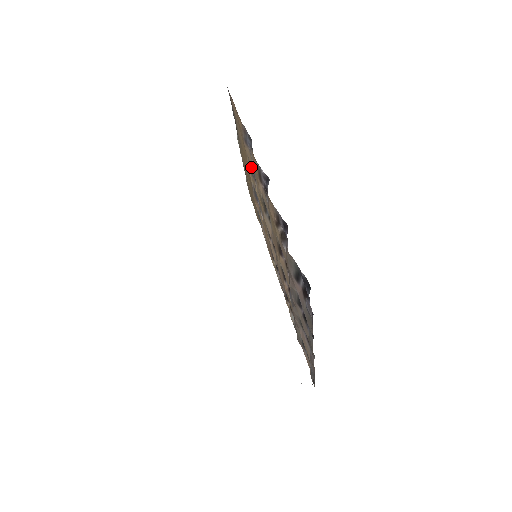
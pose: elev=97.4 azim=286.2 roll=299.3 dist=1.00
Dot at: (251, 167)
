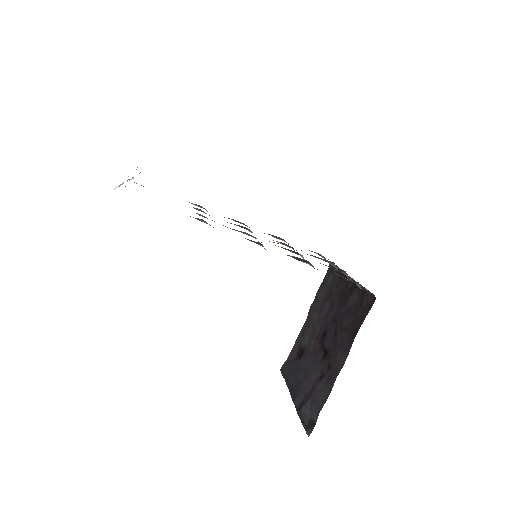
Dot at: occluded
